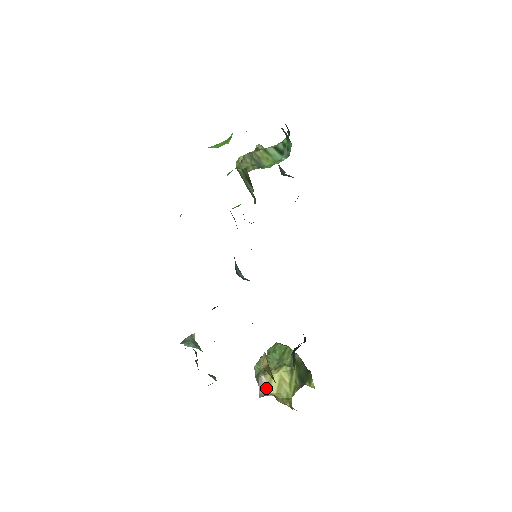
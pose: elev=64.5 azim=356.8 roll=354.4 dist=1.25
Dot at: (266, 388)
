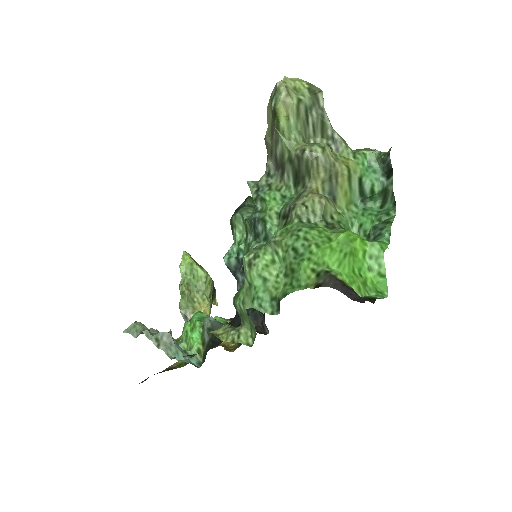
Dot at: occluded
